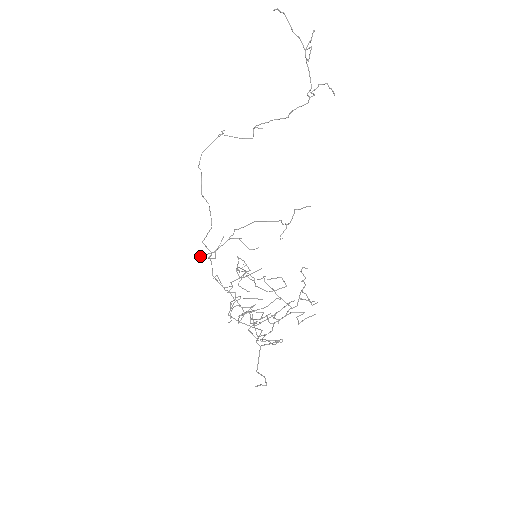
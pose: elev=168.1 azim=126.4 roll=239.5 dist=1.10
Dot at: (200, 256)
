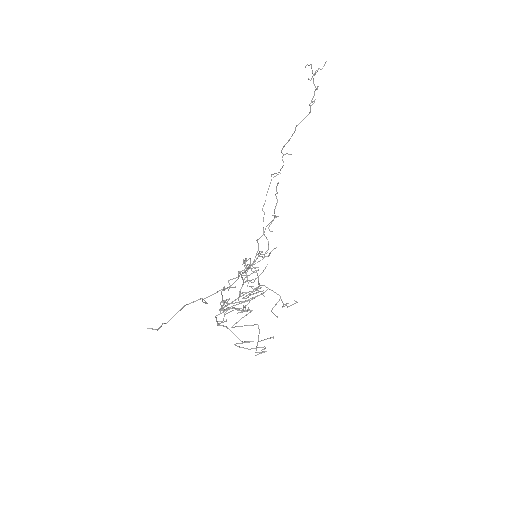
Dot at: occluded
